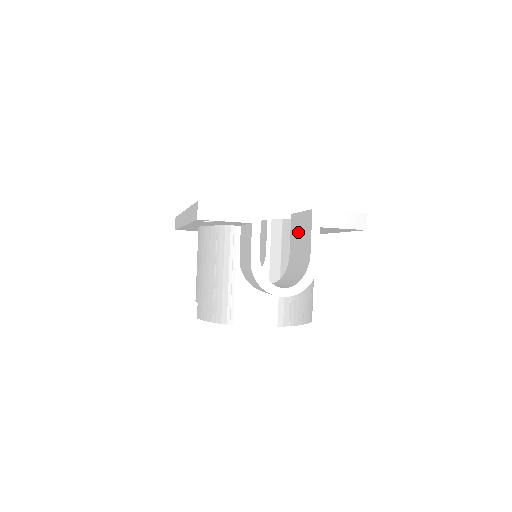
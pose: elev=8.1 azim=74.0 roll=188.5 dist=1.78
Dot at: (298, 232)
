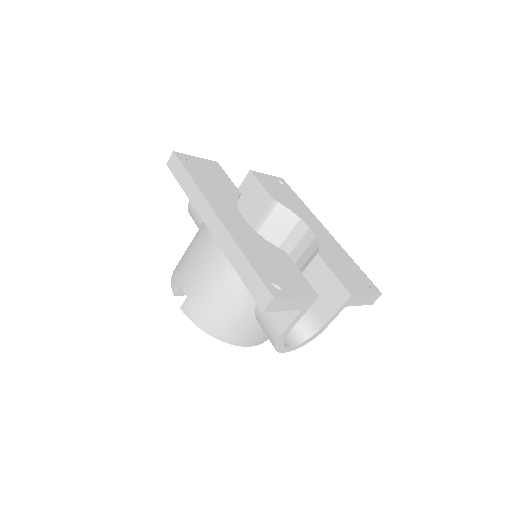
Dot at: (319, 284)
